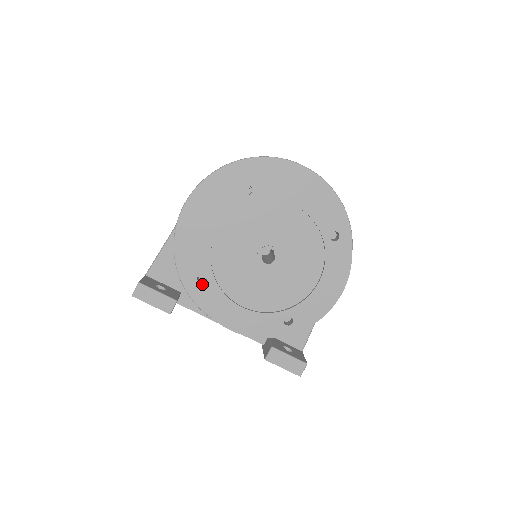
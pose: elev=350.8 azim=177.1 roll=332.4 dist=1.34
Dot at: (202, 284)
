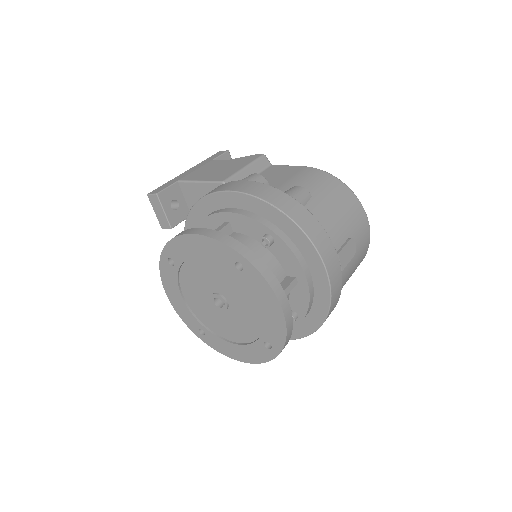
Dot at: (169, 263)
